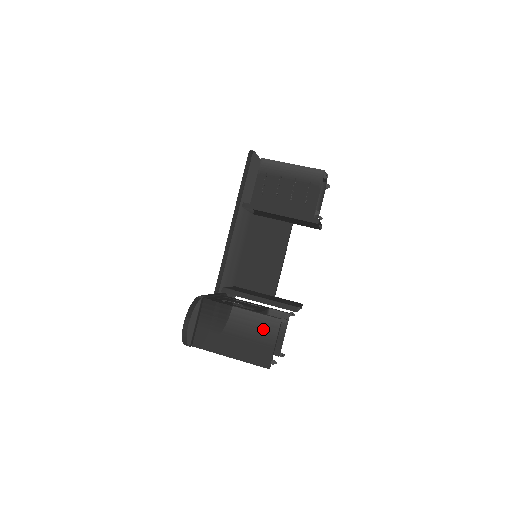
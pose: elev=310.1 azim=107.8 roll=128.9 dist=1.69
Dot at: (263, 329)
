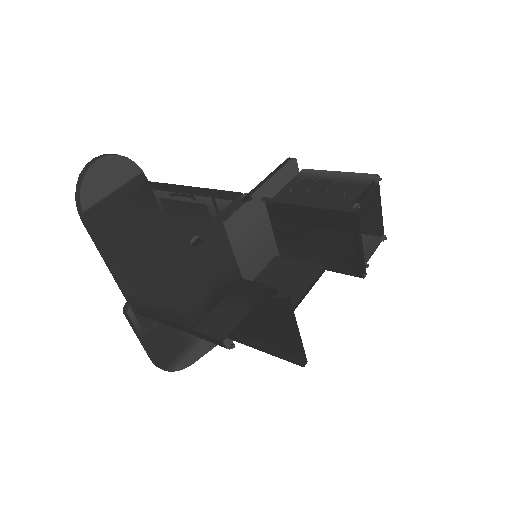
Dot at: (206, 203)
